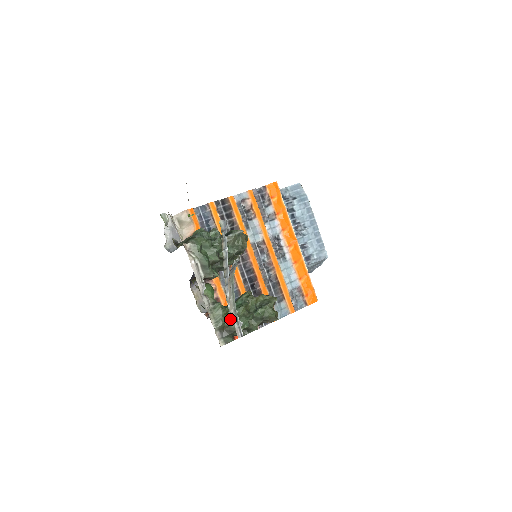
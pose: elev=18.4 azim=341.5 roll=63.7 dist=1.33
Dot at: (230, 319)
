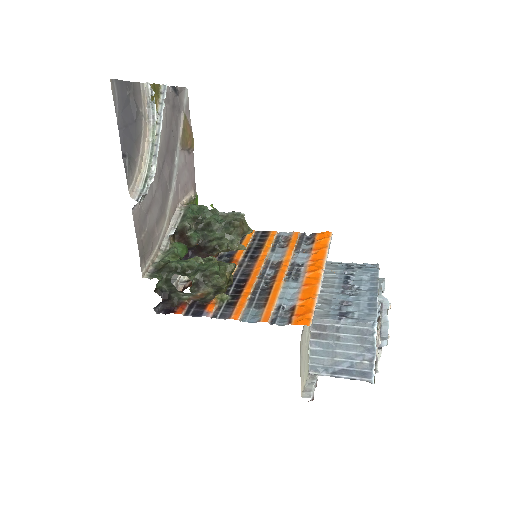
Dot at: occluded
